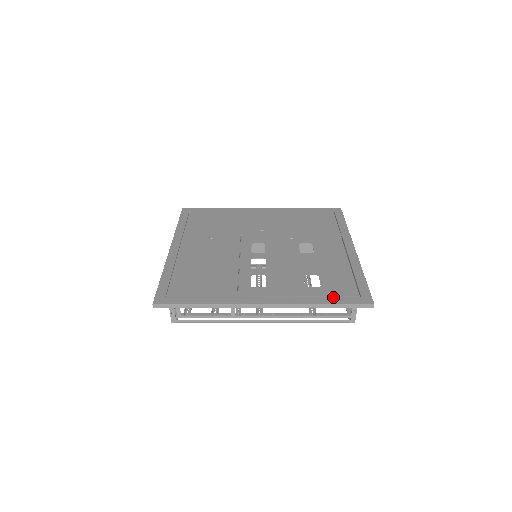
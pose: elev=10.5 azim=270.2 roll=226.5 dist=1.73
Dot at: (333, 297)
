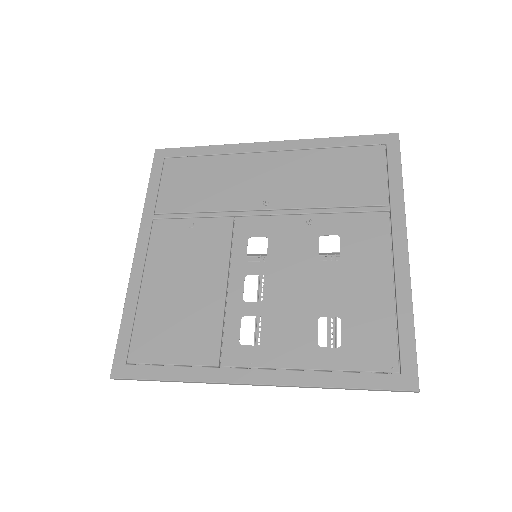
Dot at: (357, 372)
